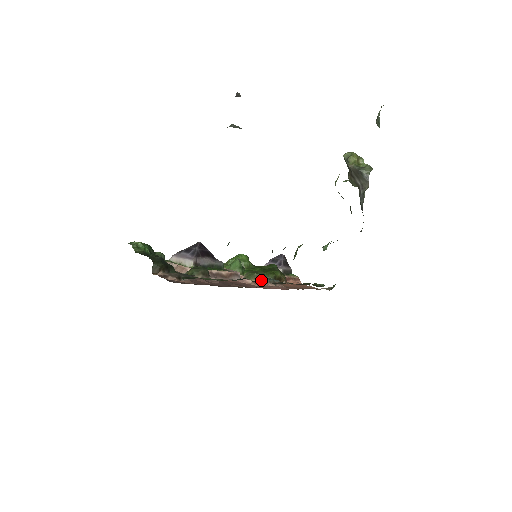
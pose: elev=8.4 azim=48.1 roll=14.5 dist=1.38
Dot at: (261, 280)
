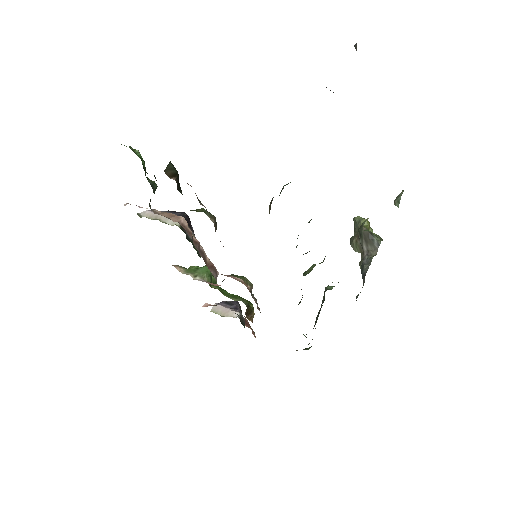
Dot at: (249, 289)
